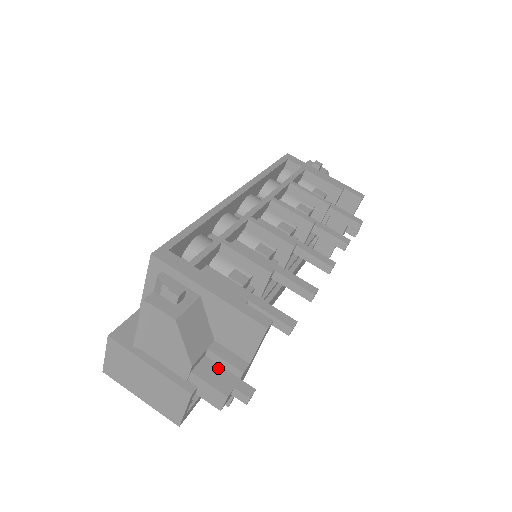
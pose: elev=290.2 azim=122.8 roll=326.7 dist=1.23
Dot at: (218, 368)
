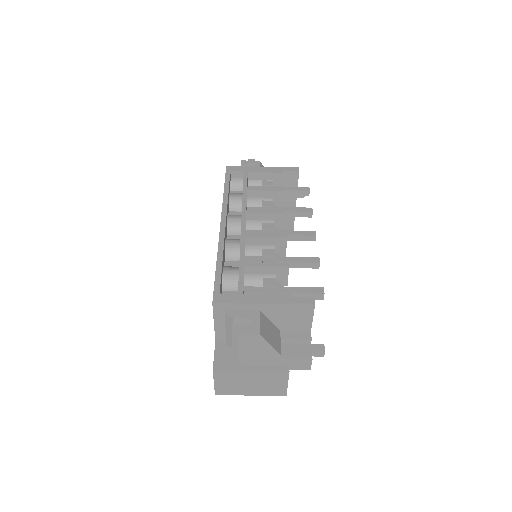
Dot at: (294, 346)
